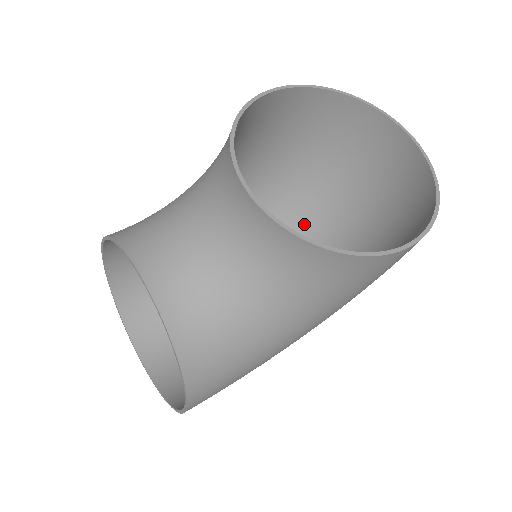
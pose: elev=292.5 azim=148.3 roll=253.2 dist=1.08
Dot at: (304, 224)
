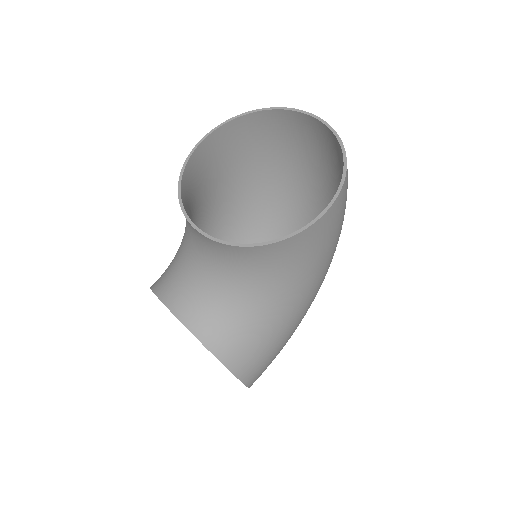
Dot at: (294, 211)
